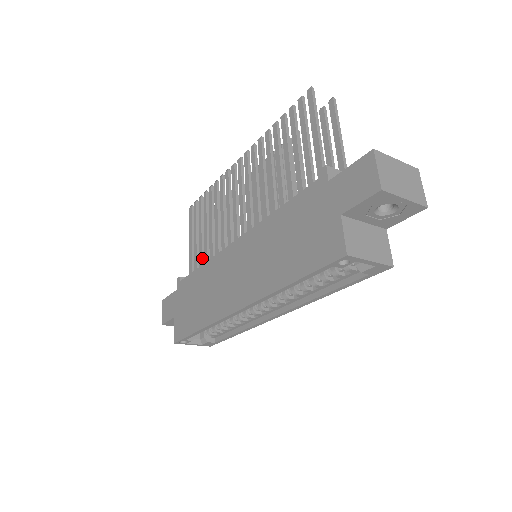
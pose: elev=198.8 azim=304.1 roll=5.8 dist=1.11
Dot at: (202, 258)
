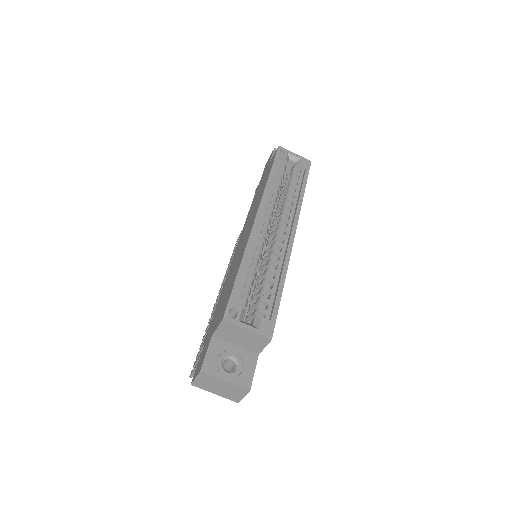
Dot at: occluded
